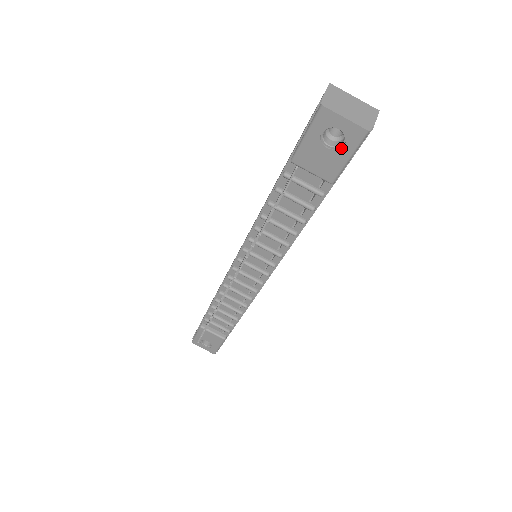
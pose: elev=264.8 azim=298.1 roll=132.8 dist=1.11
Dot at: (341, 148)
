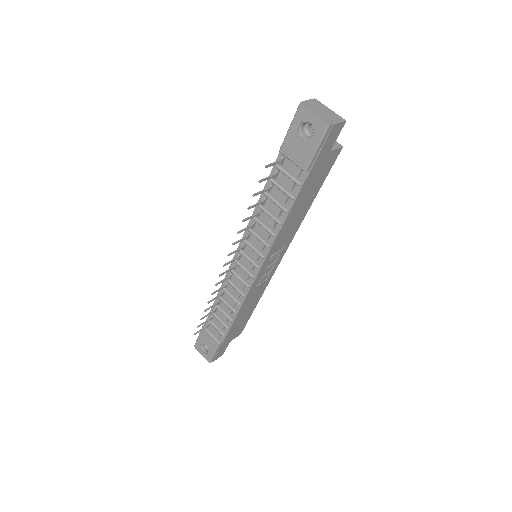
Dot at: (311, 139)
